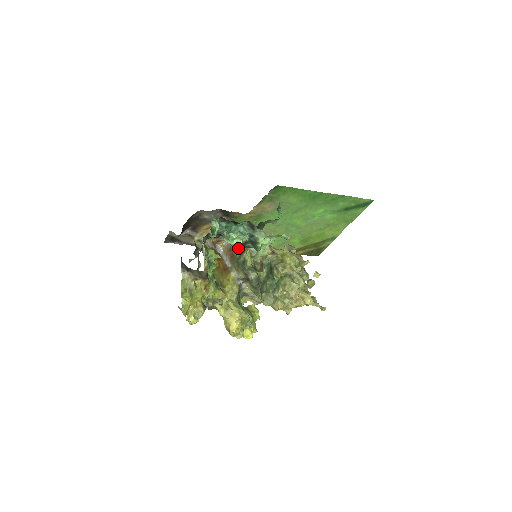
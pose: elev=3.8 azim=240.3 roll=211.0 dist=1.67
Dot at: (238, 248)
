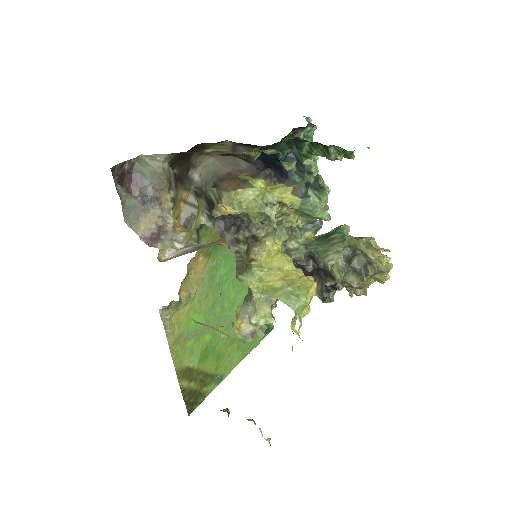
Dot at: occluded
